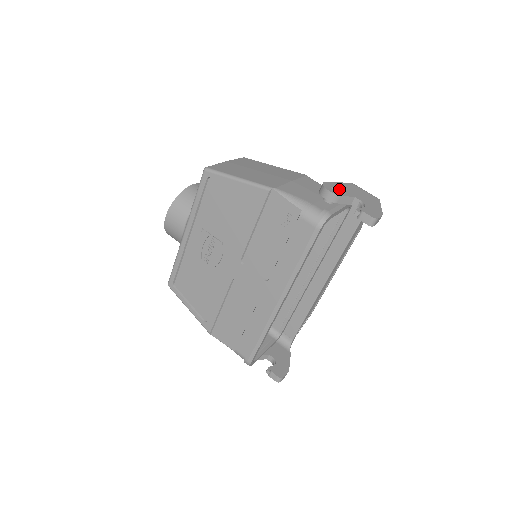
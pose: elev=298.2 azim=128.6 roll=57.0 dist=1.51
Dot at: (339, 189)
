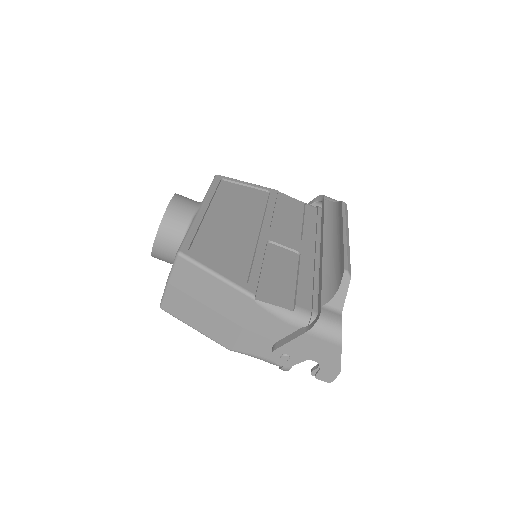
Dot at: (290, 356)
